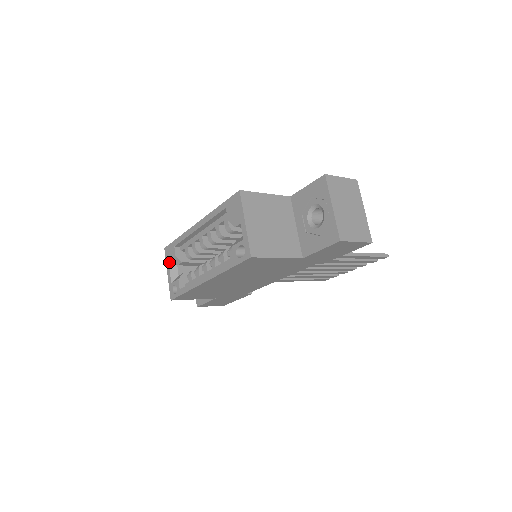
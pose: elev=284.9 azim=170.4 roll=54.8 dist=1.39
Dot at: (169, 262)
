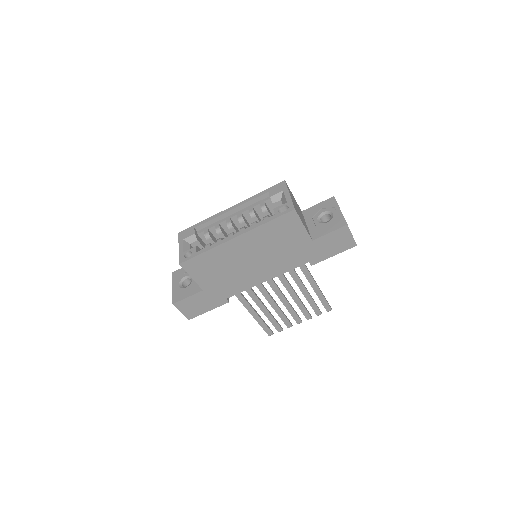
Dot at: (183, 240)
